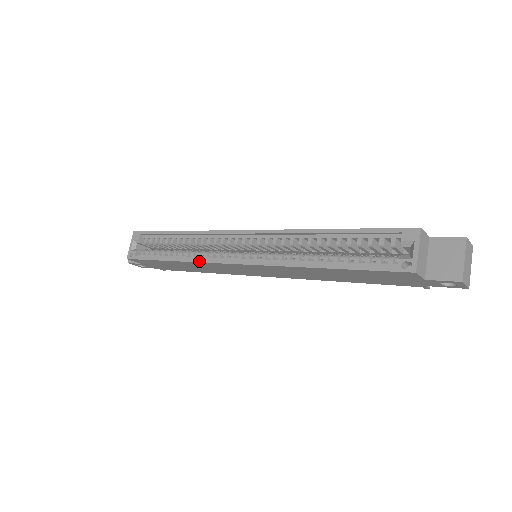
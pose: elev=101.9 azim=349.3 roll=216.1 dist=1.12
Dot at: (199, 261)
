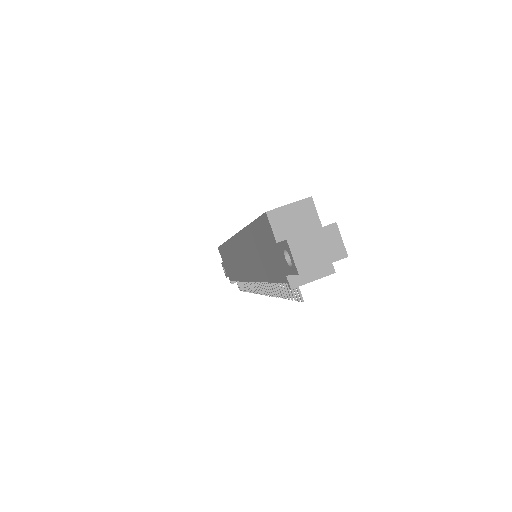
Dot at: occluded
